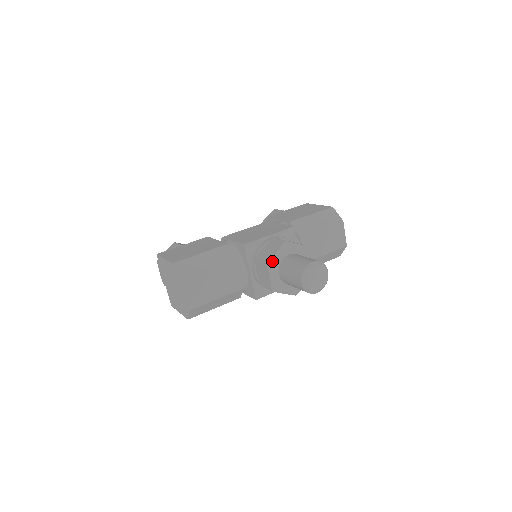
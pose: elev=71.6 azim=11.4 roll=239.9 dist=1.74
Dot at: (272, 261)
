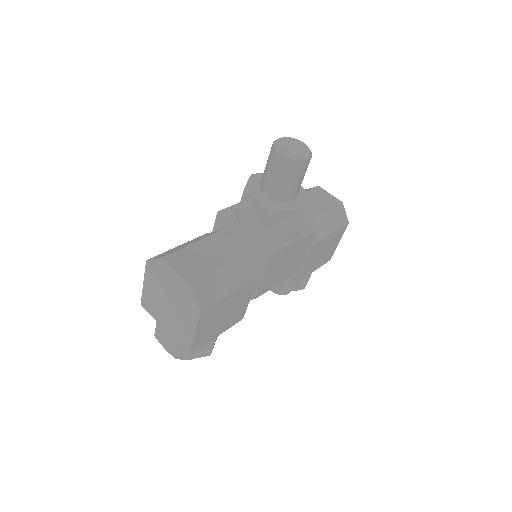
Dot at: (248, 188)
